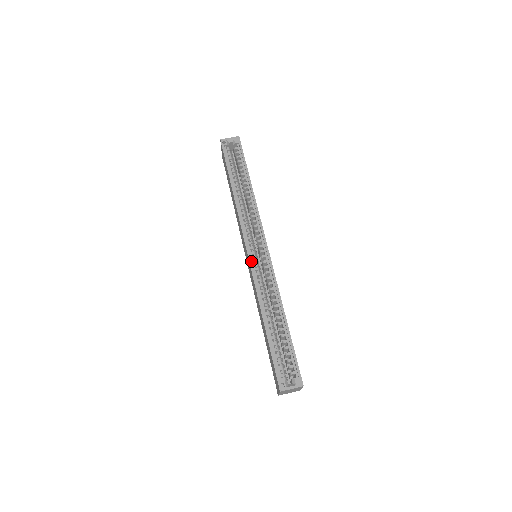
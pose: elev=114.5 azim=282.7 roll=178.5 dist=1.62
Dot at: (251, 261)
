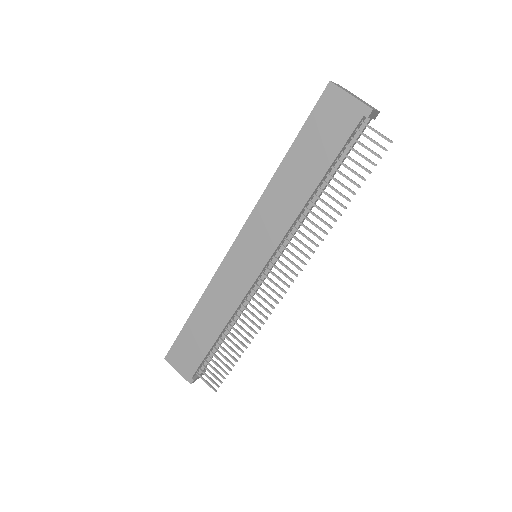
Dot at: (241, 231)
